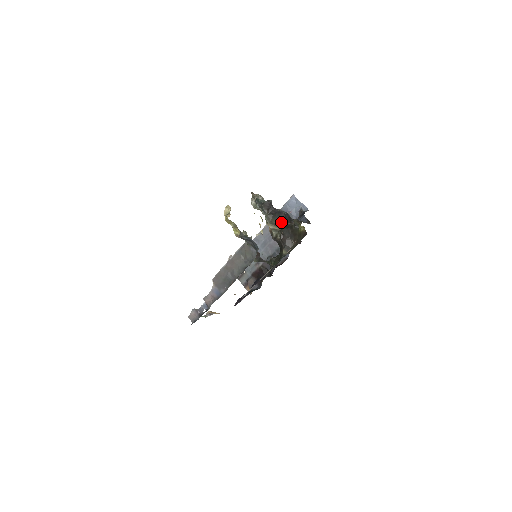
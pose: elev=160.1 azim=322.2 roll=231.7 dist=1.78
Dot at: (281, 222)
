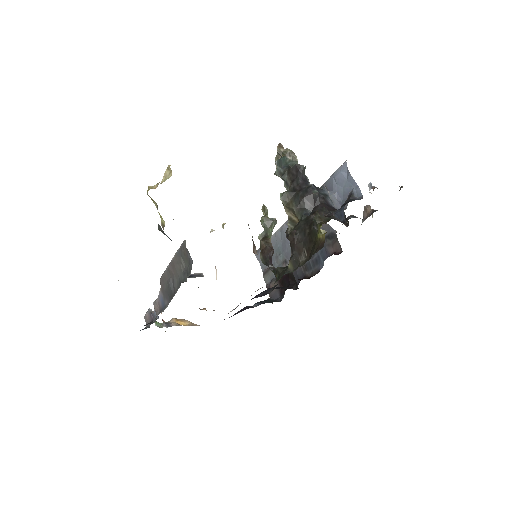
Dot at: (302, 209)
